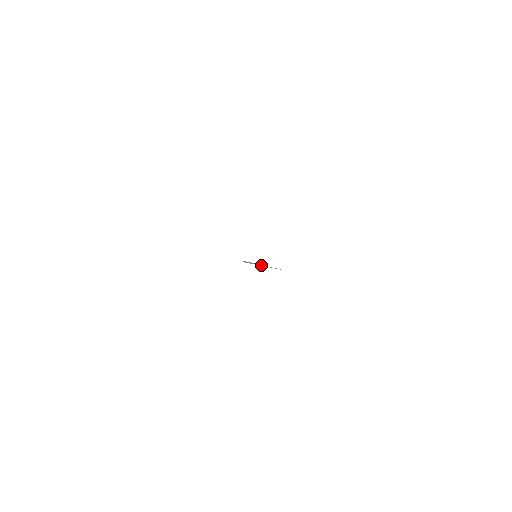
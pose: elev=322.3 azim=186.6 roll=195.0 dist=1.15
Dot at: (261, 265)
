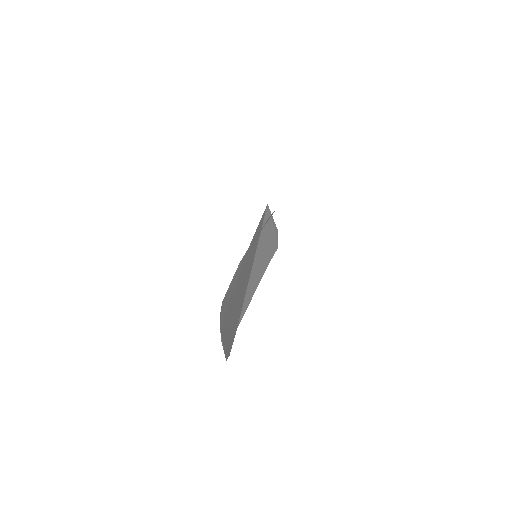
Dot at: occluded
